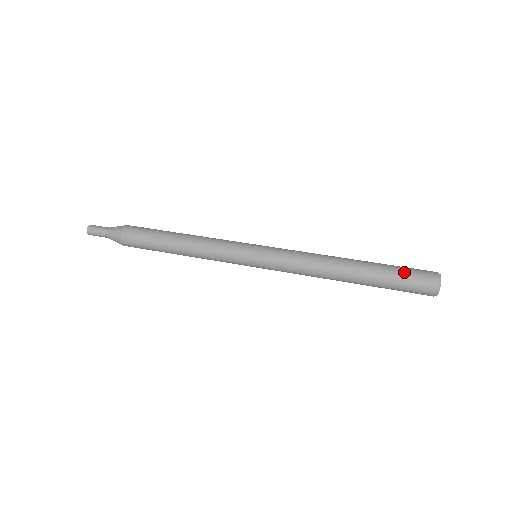
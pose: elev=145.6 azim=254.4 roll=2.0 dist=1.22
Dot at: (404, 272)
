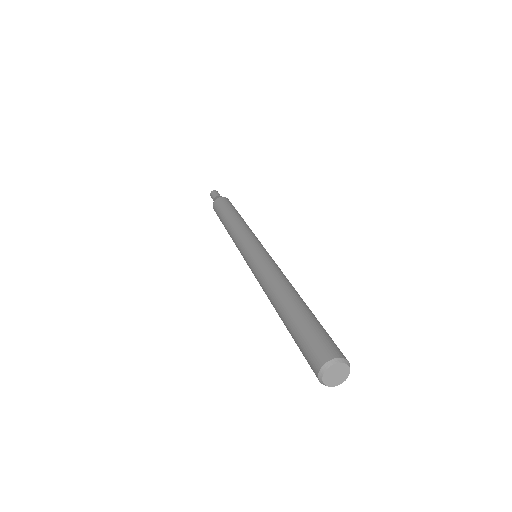
Dot at: (306, 336)
